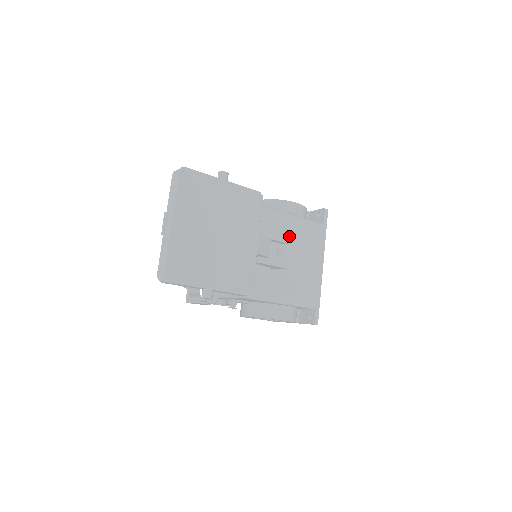
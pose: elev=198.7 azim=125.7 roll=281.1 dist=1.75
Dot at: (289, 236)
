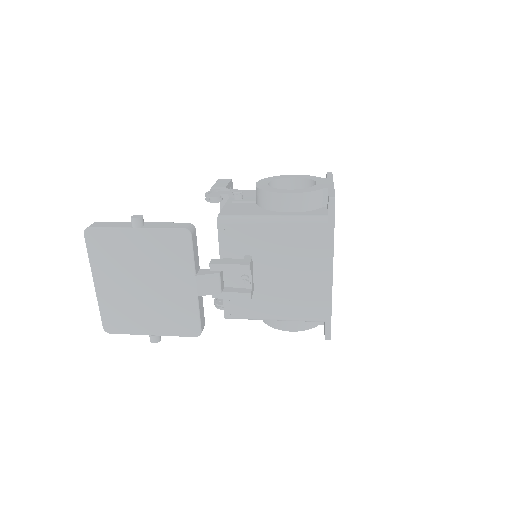
Dot at: (269, 248)
